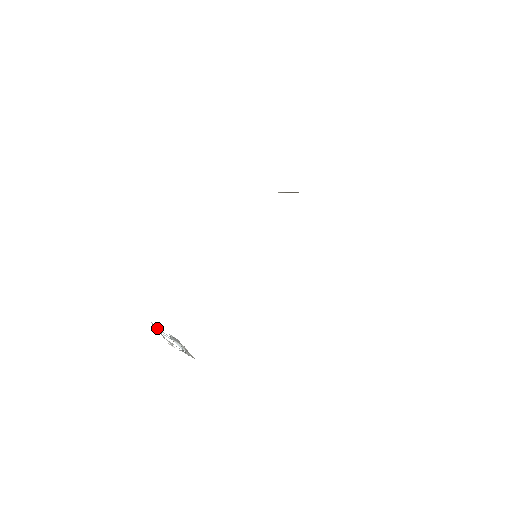
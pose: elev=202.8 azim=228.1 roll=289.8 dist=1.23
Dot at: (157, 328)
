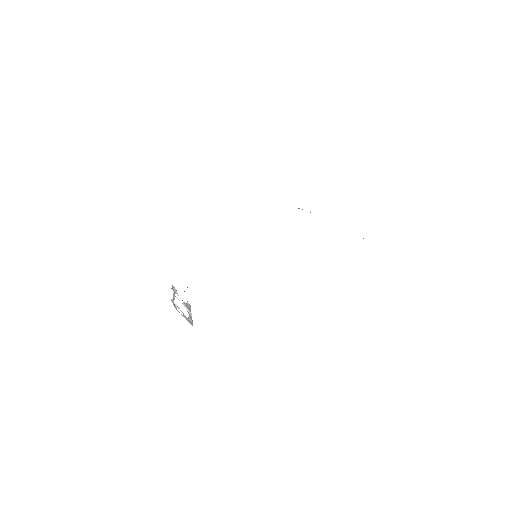
Dot at: (175, 292)
